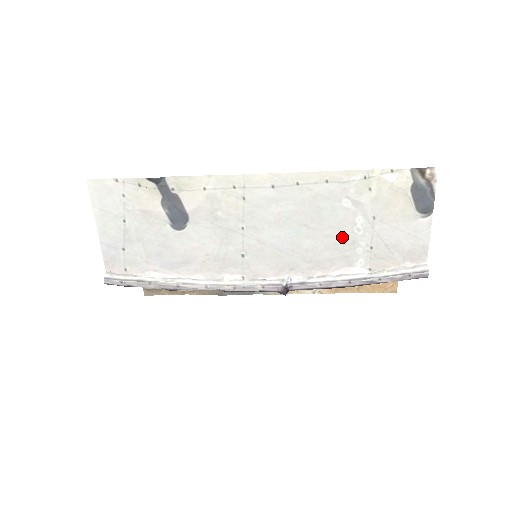
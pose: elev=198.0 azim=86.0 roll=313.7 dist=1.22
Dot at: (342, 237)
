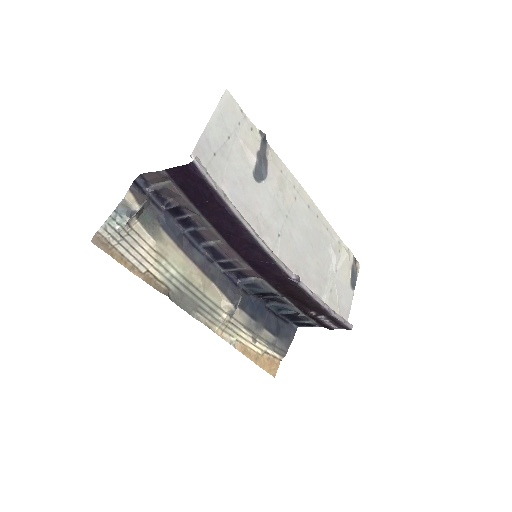
Dot at: (323, 271)
